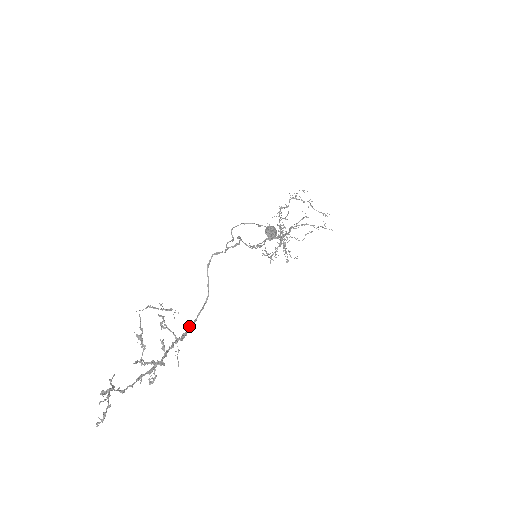
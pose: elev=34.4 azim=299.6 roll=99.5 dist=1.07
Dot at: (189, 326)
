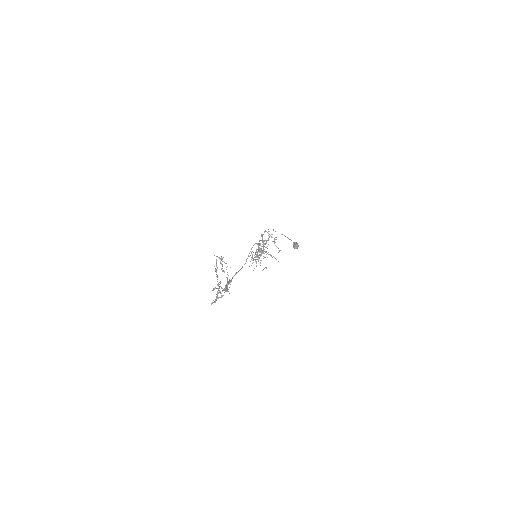
Dot at: (232, 277)
